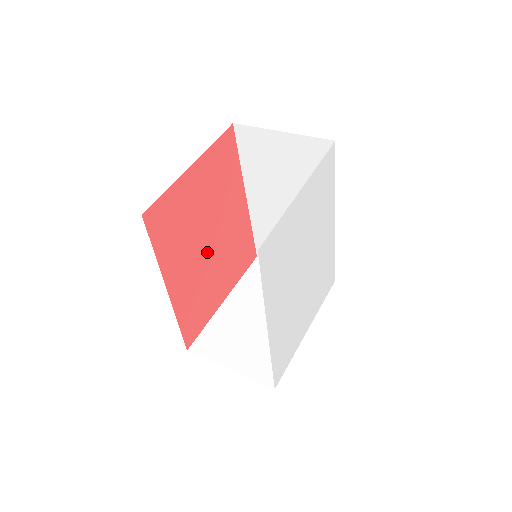
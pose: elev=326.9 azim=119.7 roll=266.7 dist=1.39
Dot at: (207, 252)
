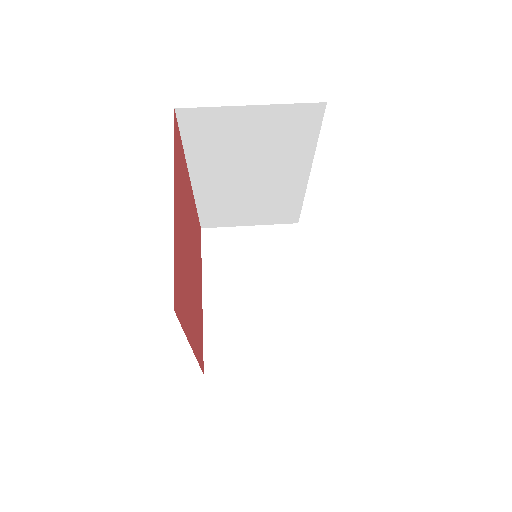
Dot at: (192, 273)
